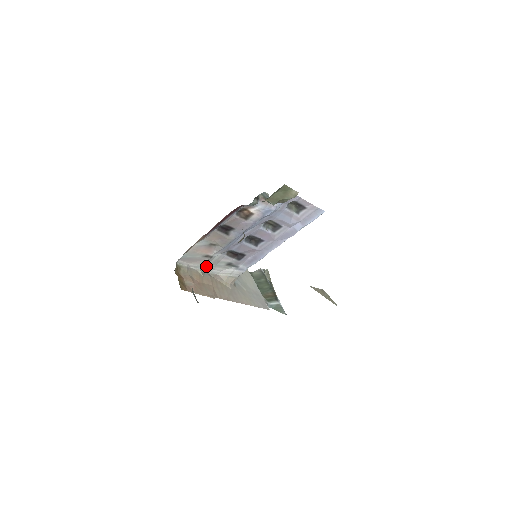
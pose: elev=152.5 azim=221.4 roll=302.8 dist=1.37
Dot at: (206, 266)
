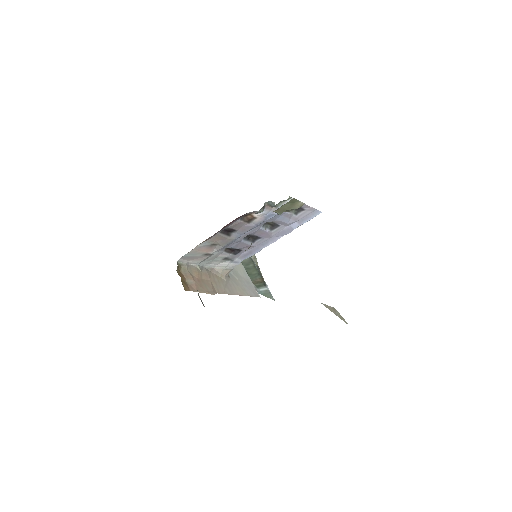
Dot at: (204, 261)
